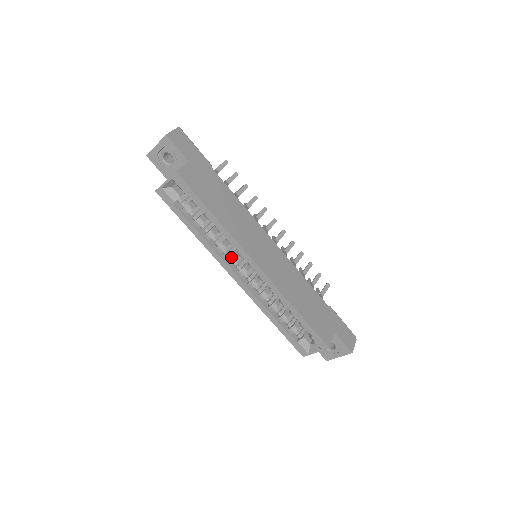
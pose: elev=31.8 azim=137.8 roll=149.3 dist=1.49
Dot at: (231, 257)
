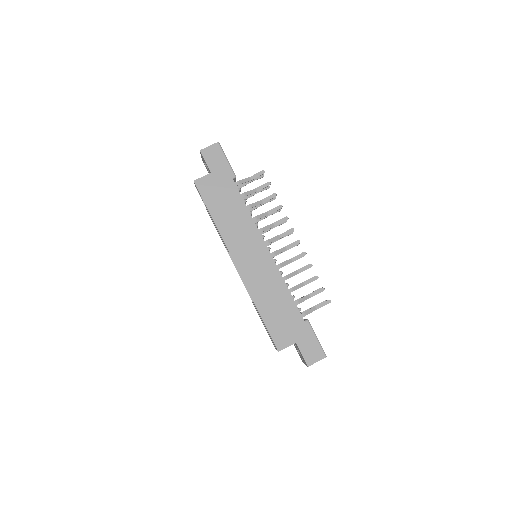
Dot at: occluded
